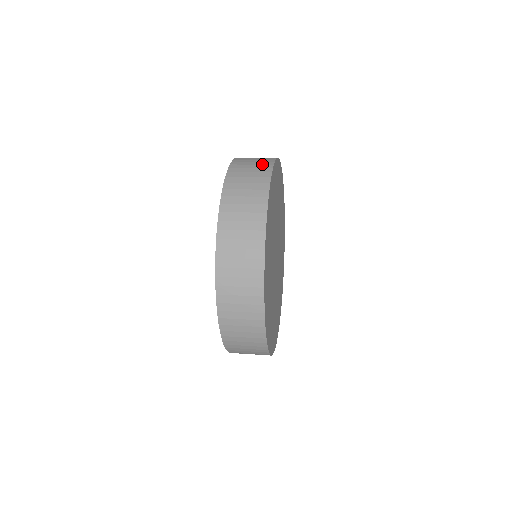
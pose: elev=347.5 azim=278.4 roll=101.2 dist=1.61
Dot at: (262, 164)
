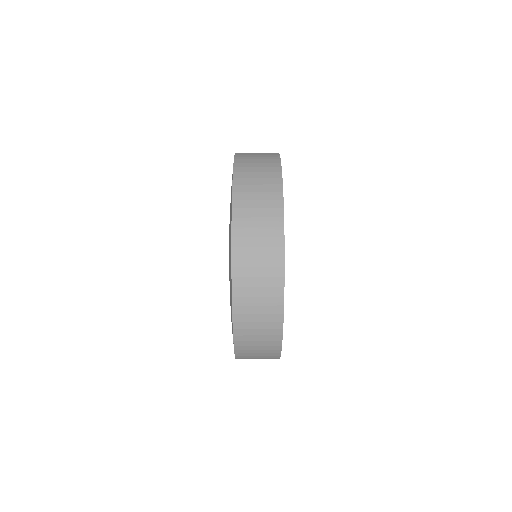
Dot at: (270, 267)
